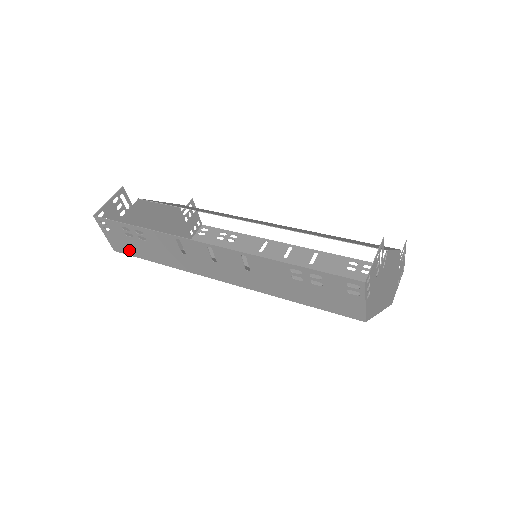
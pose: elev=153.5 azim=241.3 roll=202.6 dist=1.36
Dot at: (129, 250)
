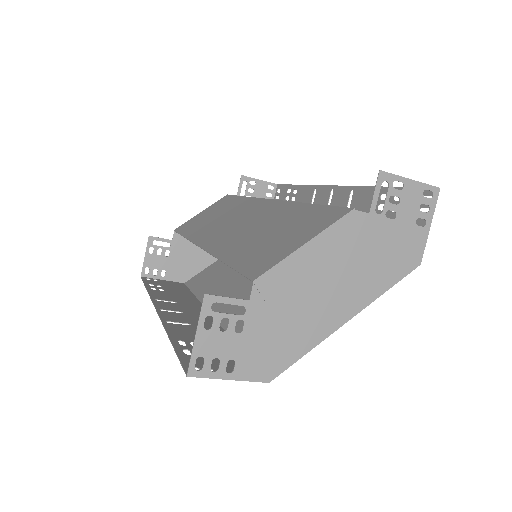
Dot at: (180, 287)
